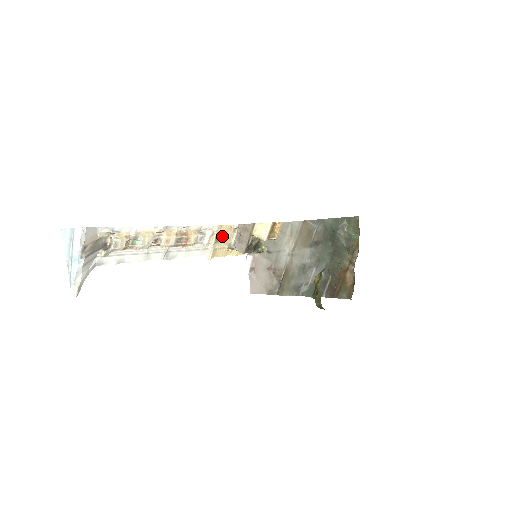
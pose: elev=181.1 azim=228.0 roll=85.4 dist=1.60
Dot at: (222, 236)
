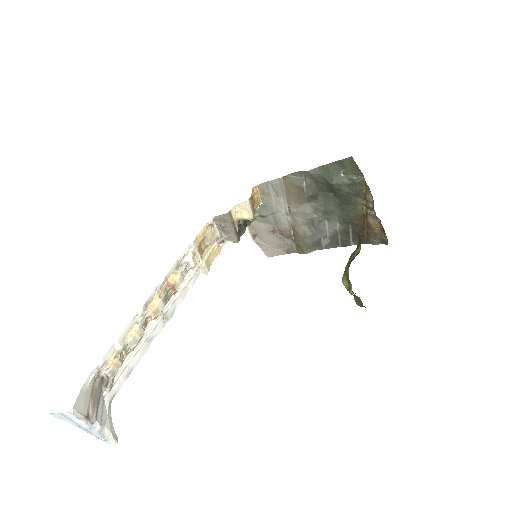
Dot at: (203, 241)
